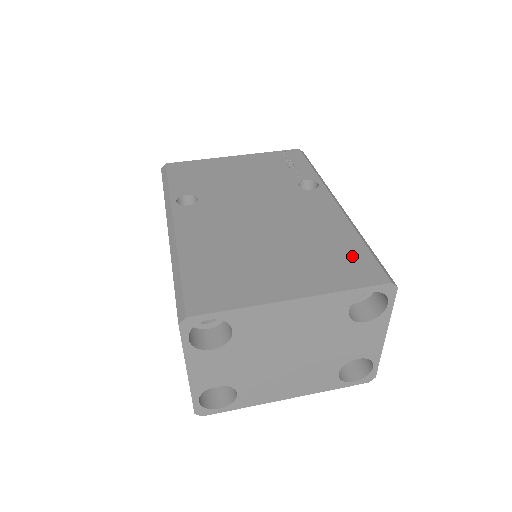
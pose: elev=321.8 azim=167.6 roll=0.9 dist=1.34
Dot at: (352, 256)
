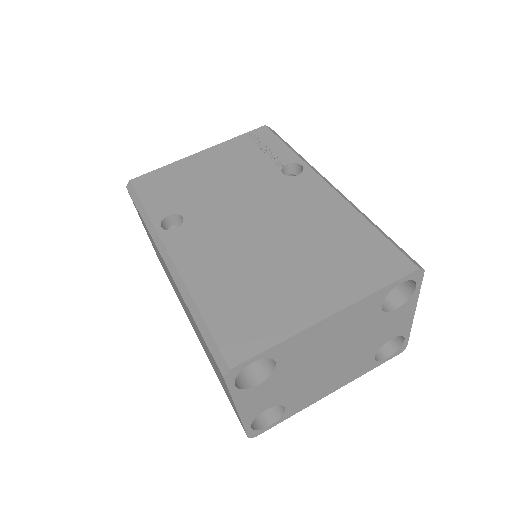
Dot at: (369, 247)
